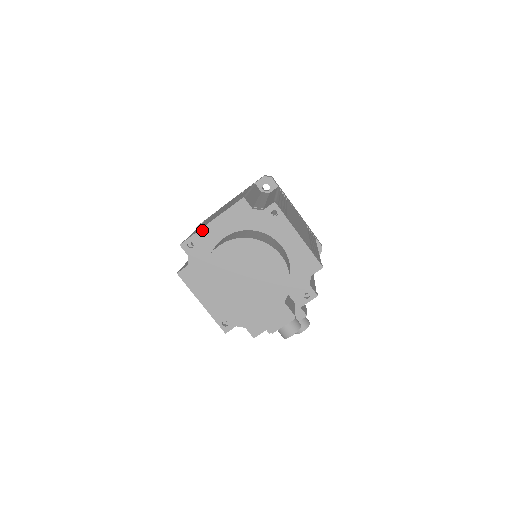
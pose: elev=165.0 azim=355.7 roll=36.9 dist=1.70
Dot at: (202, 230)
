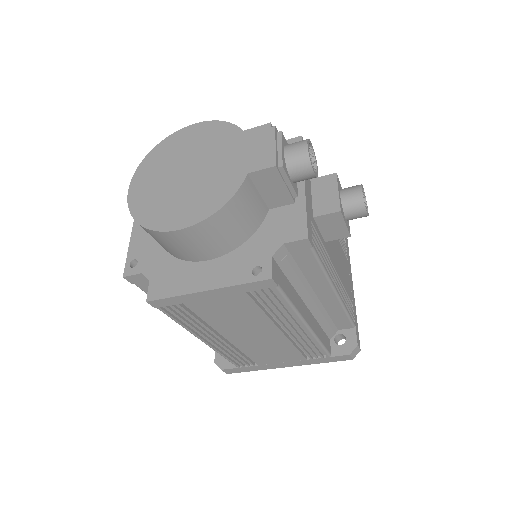
Dot at: (132, 241)
